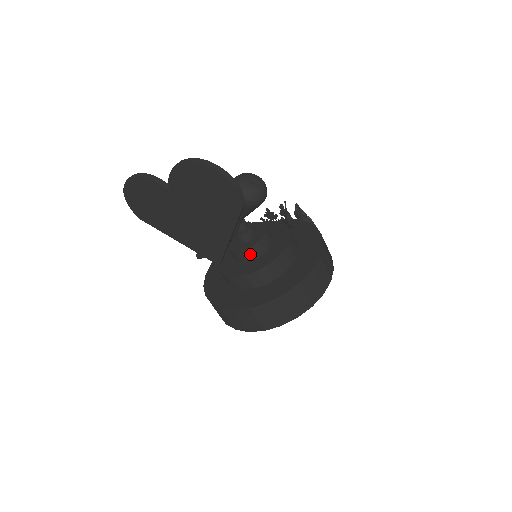
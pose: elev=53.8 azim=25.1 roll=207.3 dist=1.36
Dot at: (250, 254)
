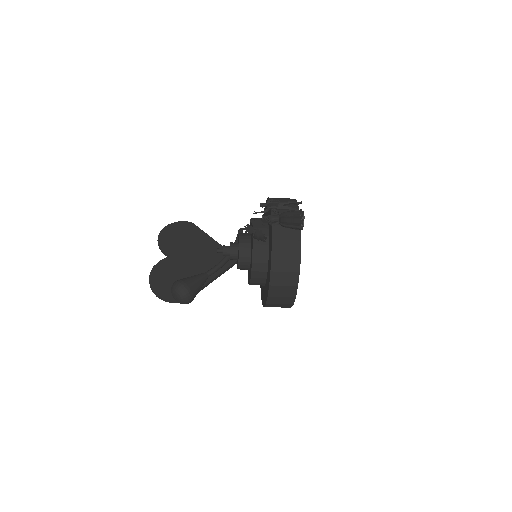
Dot at: occluded
